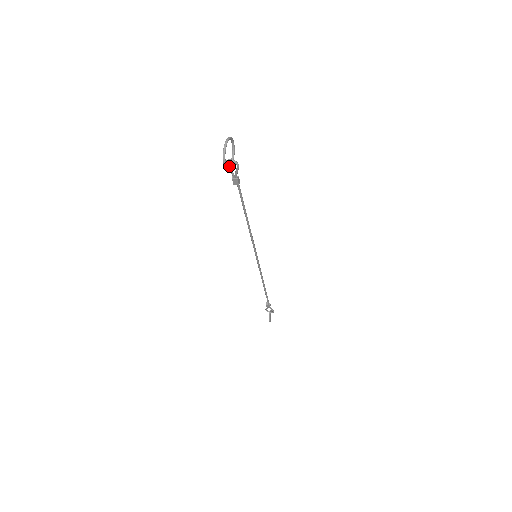
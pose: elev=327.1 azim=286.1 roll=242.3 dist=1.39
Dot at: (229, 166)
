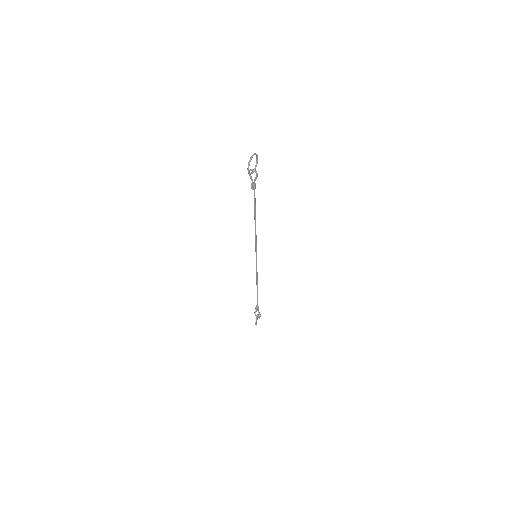
Dot at: (251, 173)
